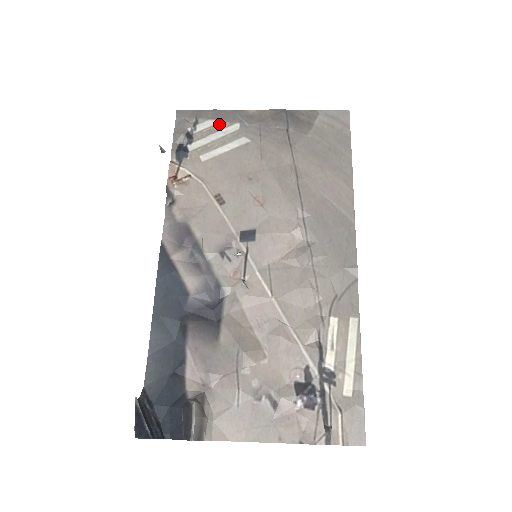
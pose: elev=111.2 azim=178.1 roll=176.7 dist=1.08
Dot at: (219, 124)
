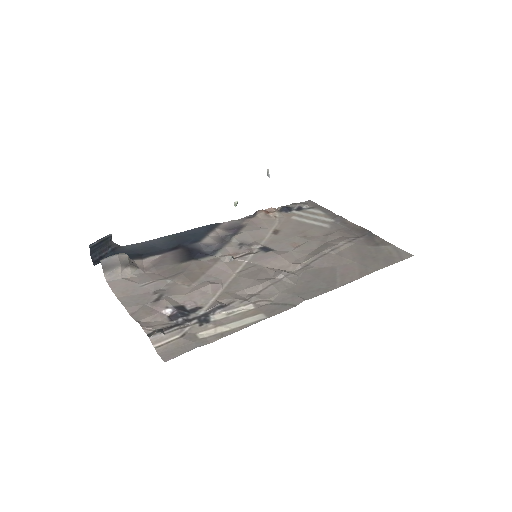
Dot at: (323, 215)
